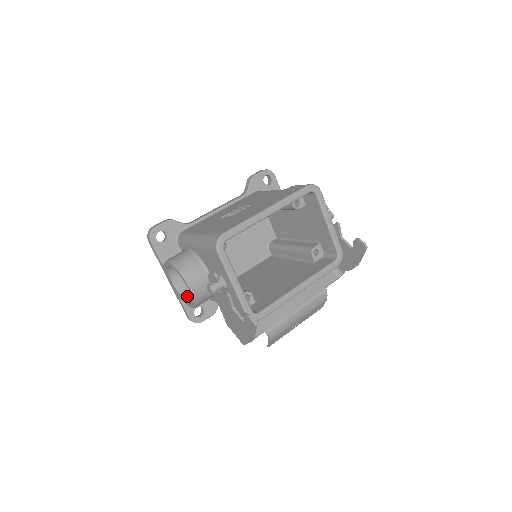
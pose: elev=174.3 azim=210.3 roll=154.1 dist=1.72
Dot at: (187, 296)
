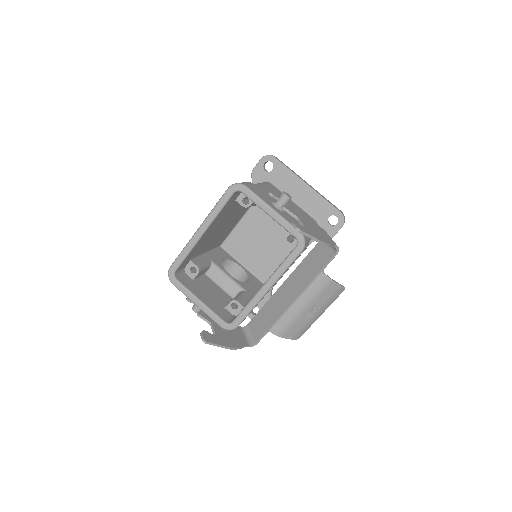
Dot at: occluded
